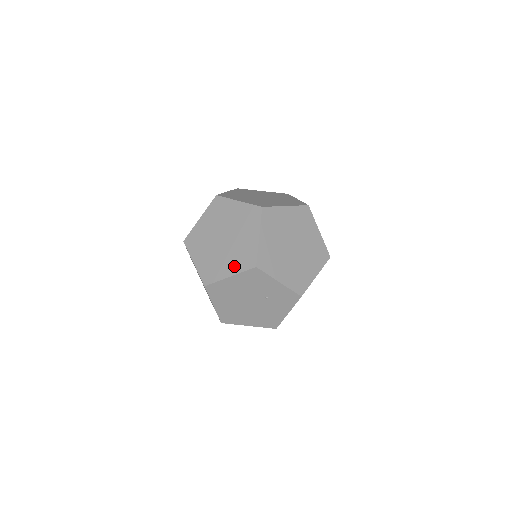
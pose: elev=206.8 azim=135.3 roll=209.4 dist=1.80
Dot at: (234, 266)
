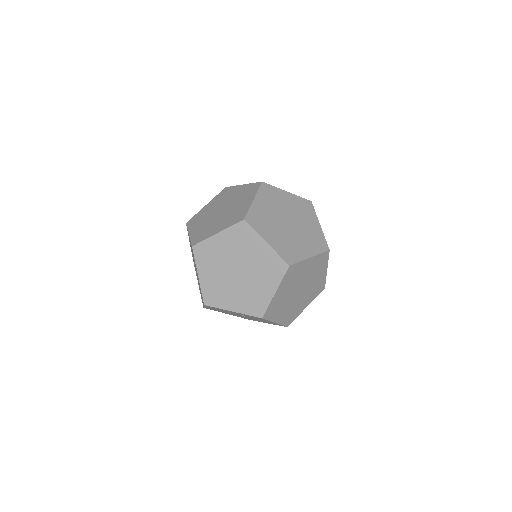
Dot at: occluded
